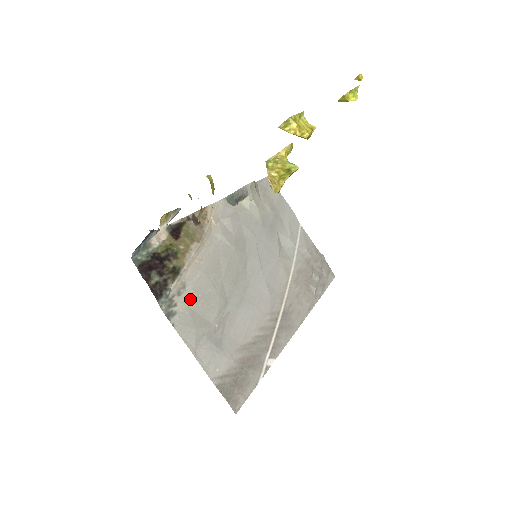
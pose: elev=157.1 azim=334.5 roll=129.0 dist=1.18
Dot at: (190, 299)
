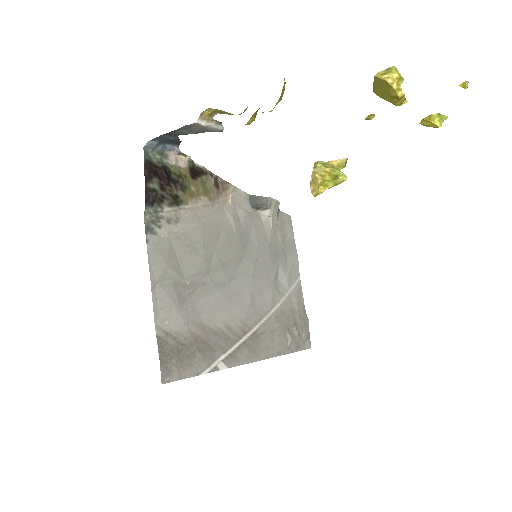
Dot at: (176, 236)
